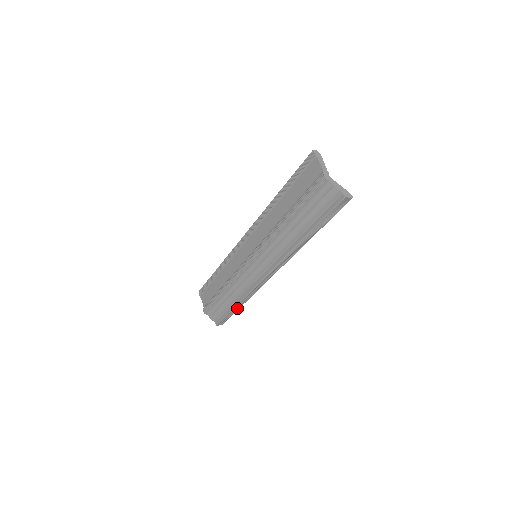
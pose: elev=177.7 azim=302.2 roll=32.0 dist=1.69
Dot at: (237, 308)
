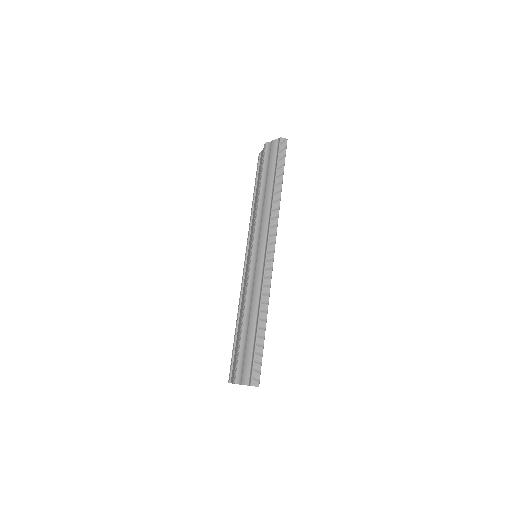
Dot at: (262, 333)
